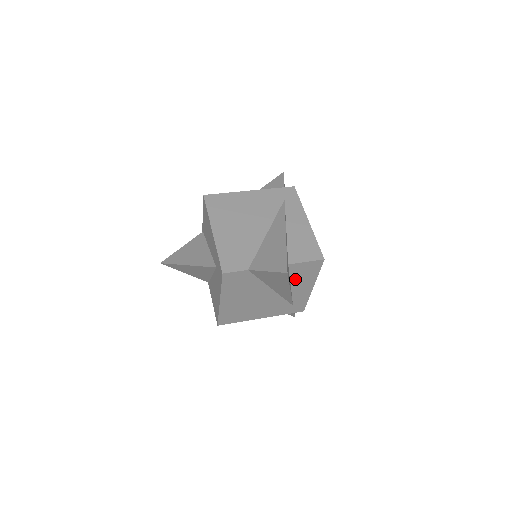
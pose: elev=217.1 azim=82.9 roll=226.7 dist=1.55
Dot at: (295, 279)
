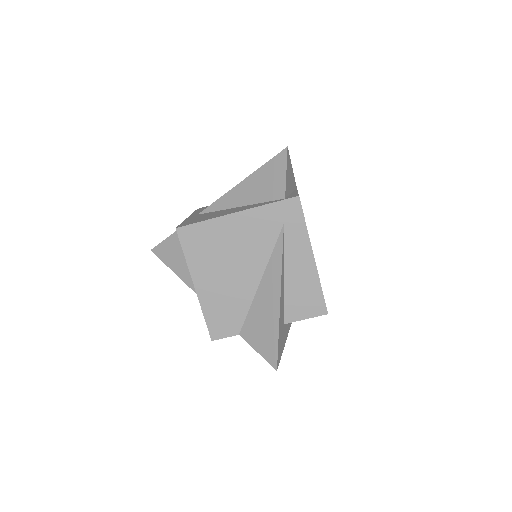
Dot at: occluded
